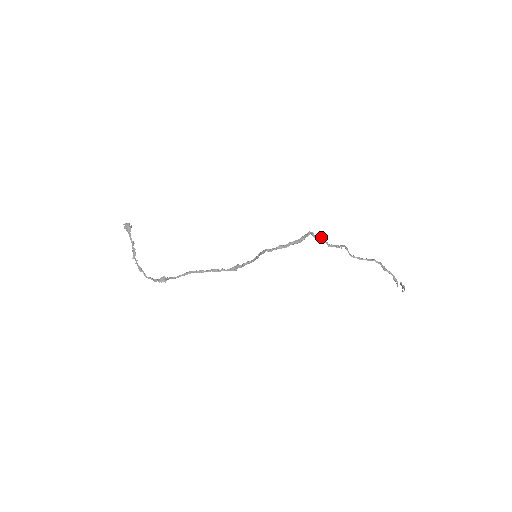
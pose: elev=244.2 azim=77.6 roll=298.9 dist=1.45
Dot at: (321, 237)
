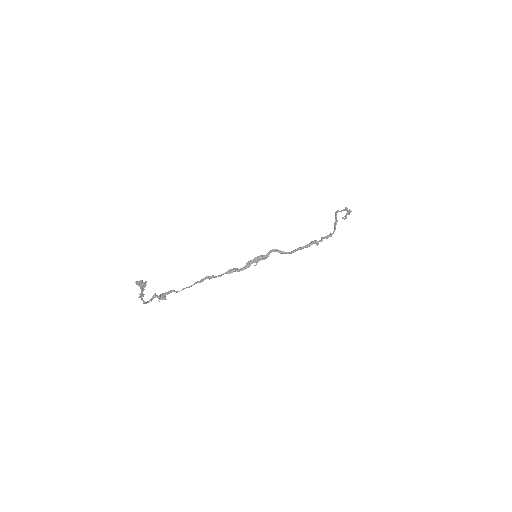
Dot at: occluded
